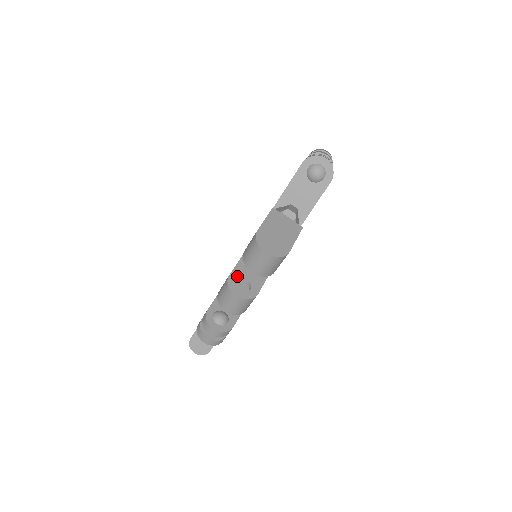
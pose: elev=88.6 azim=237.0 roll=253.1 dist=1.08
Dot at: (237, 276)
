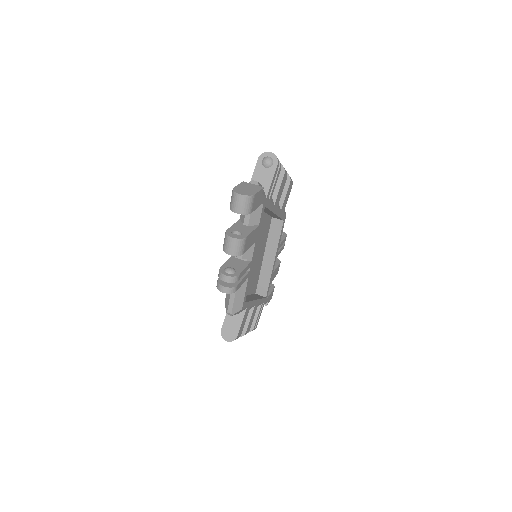
Dot at: (232, 230)
